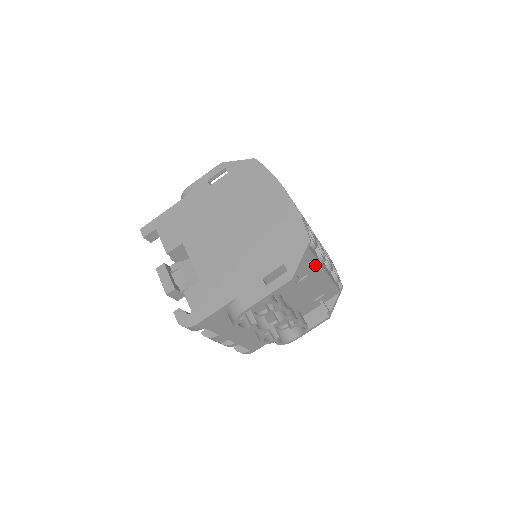
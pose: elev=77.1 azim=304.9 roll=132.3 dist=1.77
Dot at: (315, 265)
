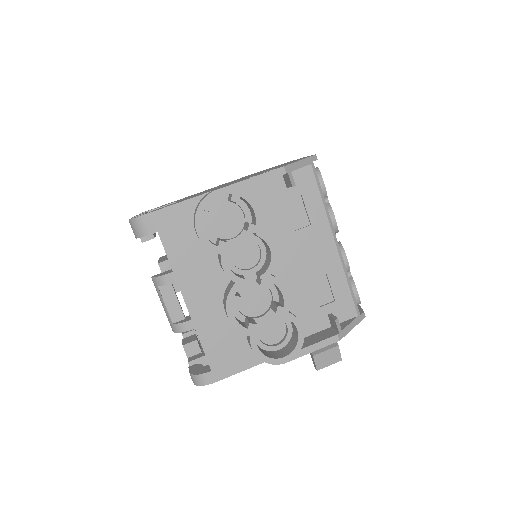
Dot at: (321, 206)
